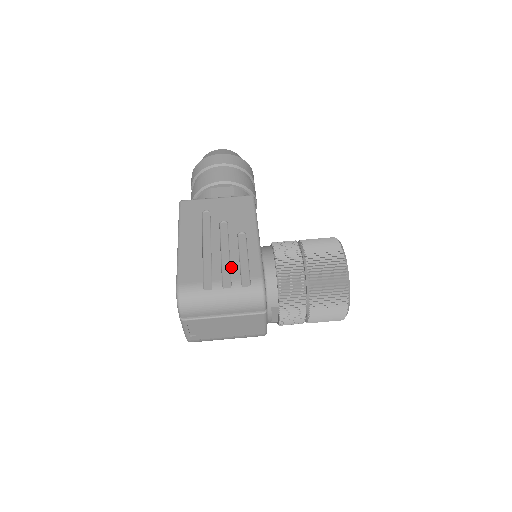
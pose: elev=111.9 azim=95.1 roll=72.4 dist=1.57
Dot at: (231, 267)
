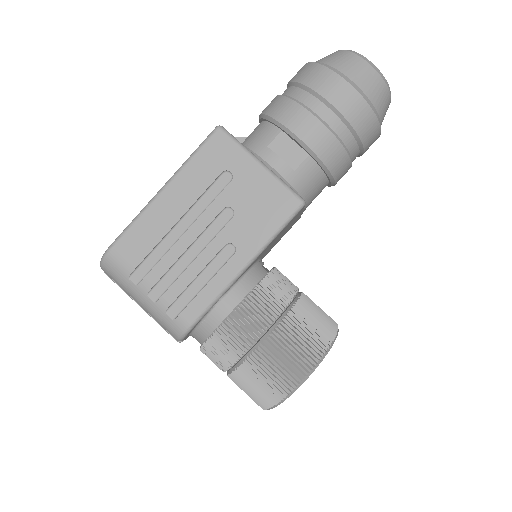
Dot at: (177, 280)
